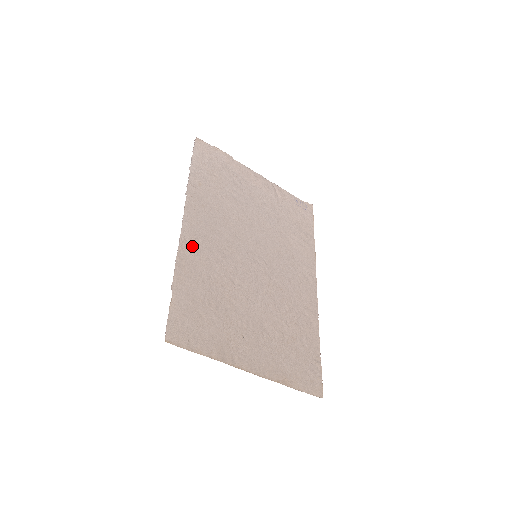
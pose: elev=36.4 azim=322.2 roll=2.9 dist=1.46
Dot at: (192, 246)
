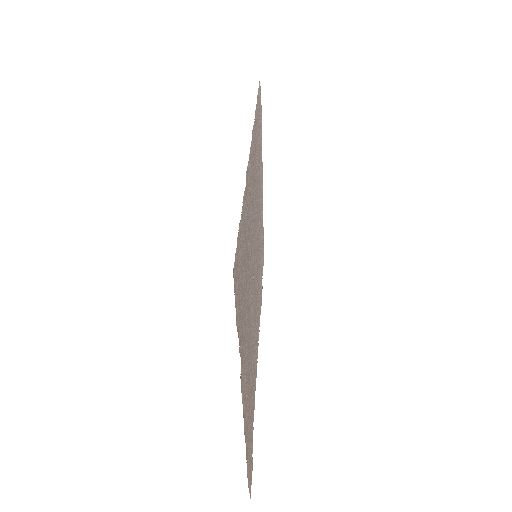
Dot at: (250, 178)
